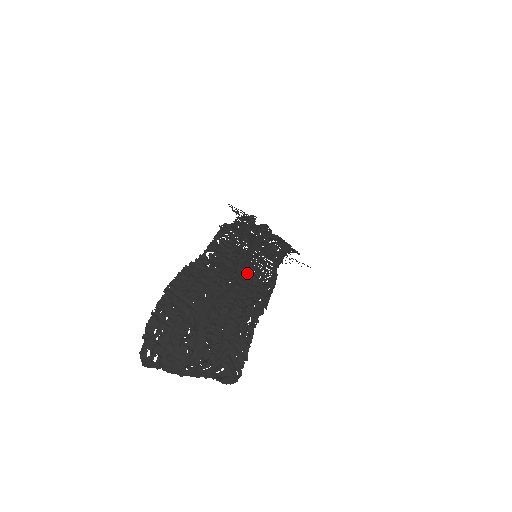
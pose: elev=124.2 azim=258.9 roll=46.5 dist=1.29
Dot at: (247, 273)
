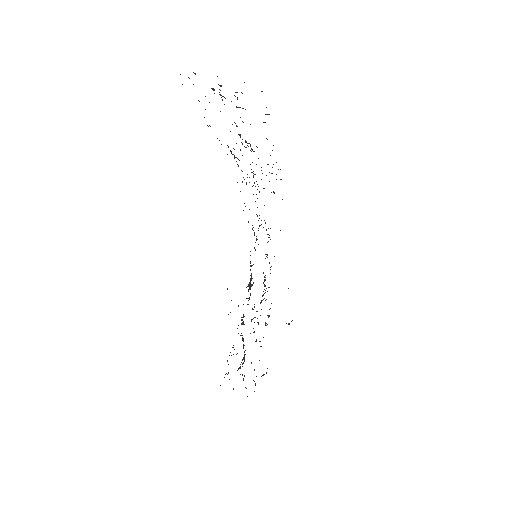
Dot at: occluded
